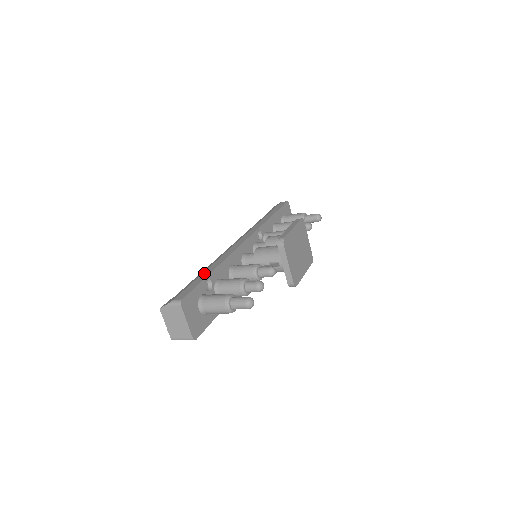
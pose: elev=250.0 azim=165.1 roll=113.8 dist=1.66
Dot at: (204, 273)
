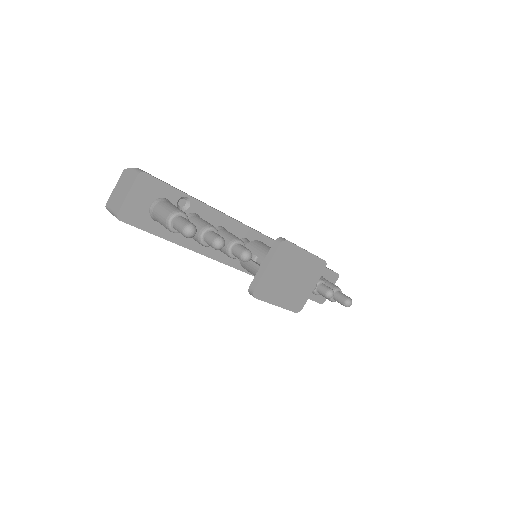
Dot at: occluded
